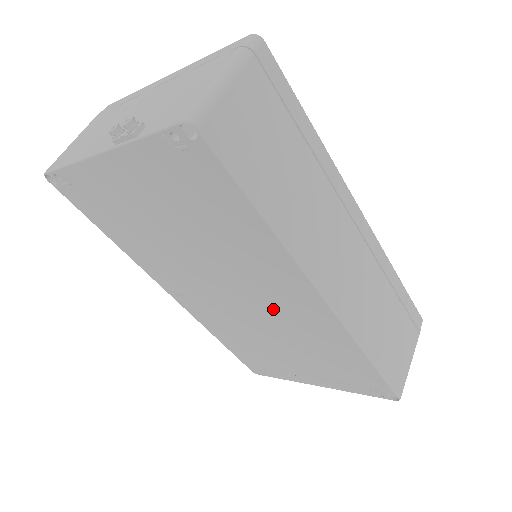
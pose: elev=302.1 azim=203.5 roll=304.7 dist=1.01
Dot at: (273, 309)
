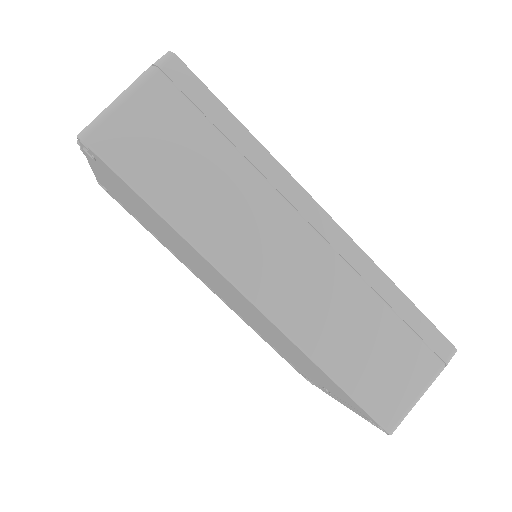
Dot at: (244, 307)
